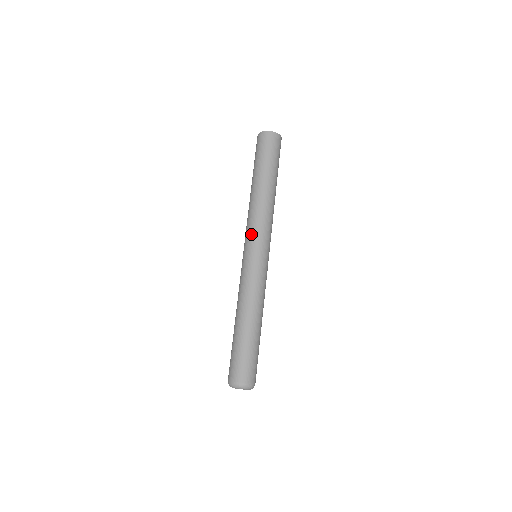
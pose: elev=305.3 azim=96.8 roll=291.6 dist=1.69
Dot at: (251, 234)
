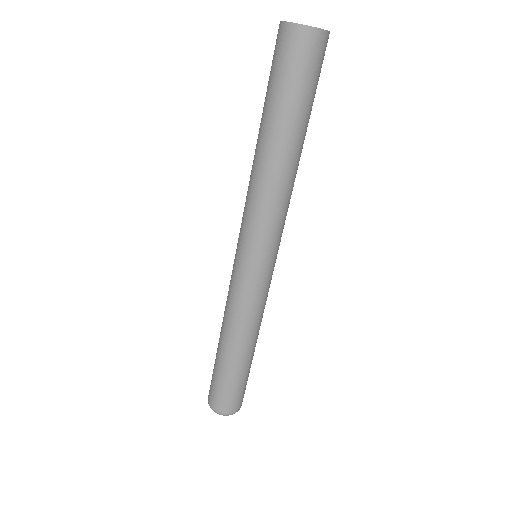
Dot at: (247, 232)
